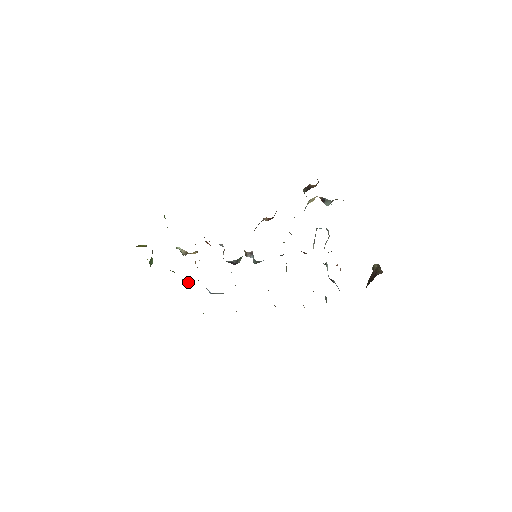
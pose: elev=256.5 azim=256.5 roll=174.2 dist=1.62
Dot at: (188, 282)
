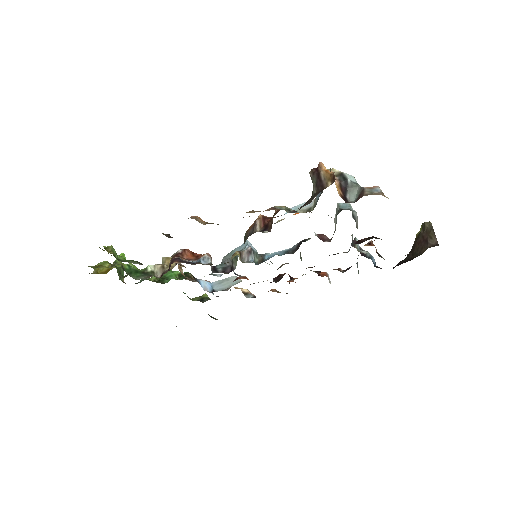
Dot at: occluded
